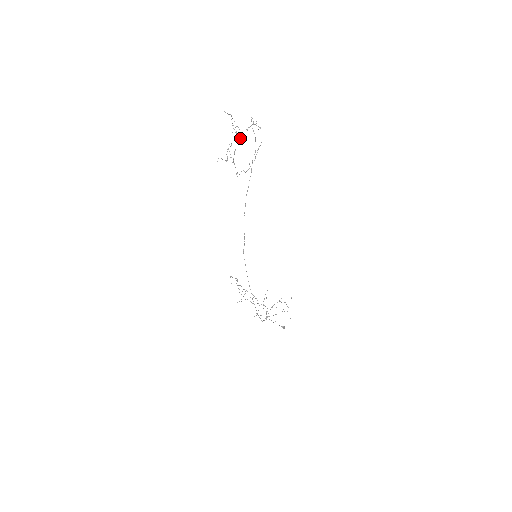
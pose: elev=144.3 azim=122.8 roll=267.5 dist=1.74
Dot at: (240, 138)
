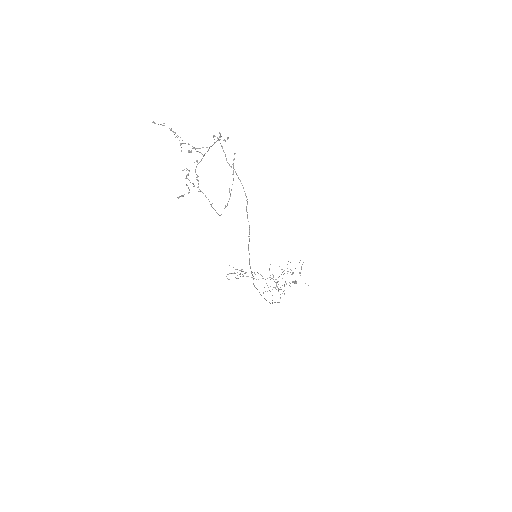
Dot at: occluded
